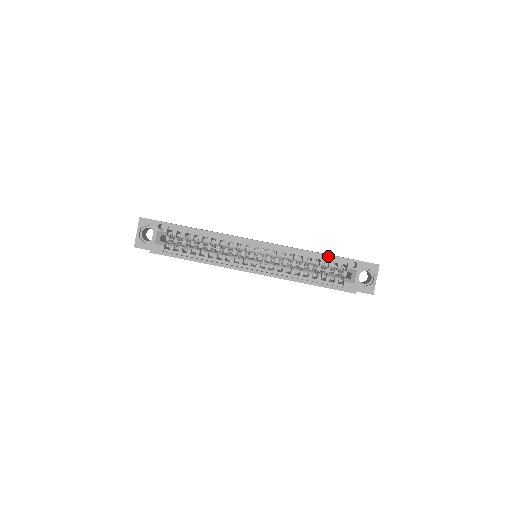
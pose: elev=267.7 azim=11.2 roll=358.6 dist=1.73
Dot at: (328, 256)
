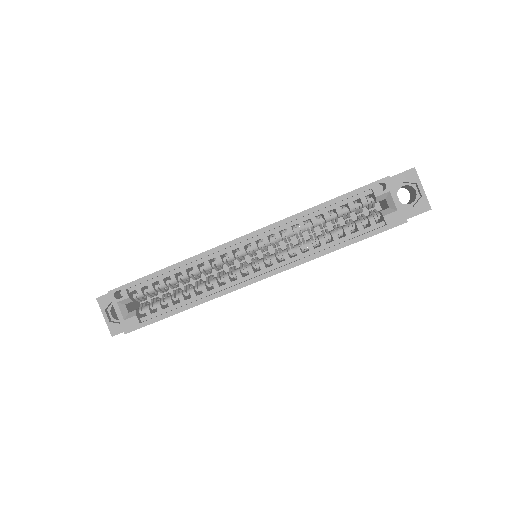
Dot at: (341, 198)
